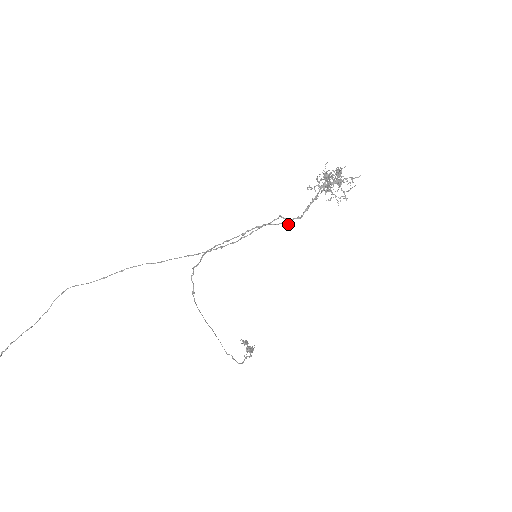
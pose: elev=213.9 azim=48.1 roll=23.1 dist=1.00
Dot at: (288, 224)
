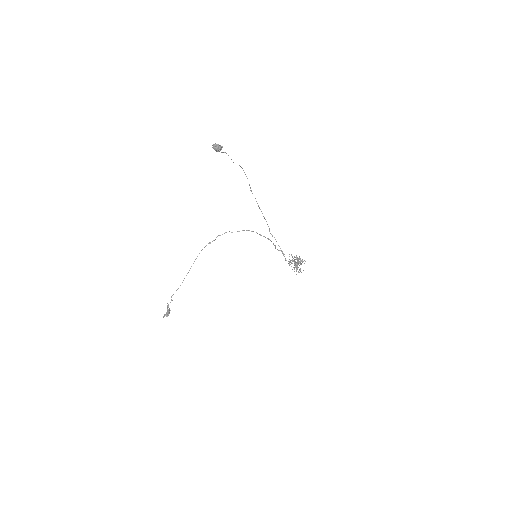
Dot at: occluded
